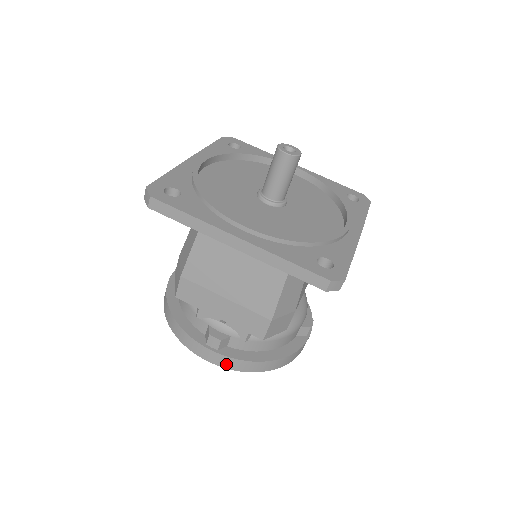
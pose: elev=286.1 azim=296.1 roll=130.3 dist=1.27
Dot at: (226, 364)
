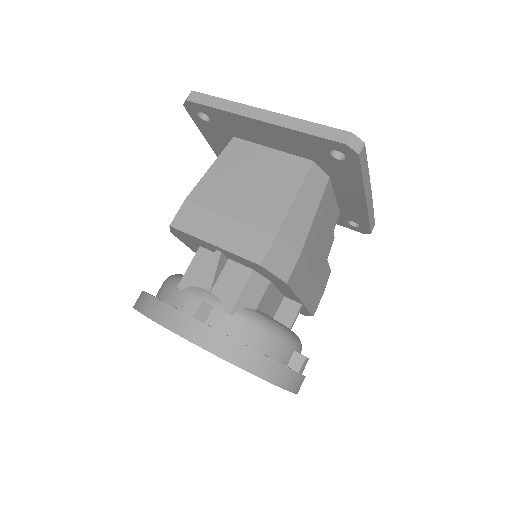
Dot at: (199, 337)
